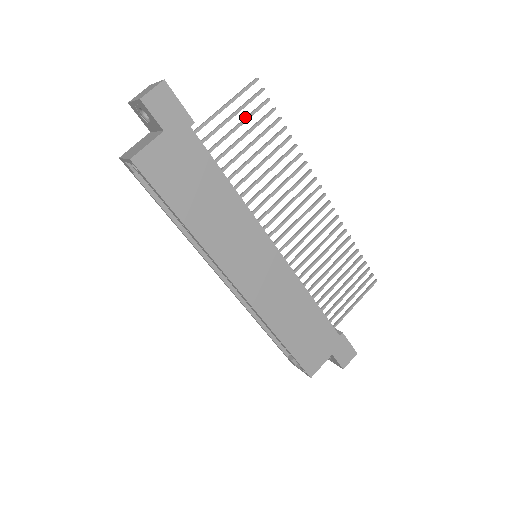
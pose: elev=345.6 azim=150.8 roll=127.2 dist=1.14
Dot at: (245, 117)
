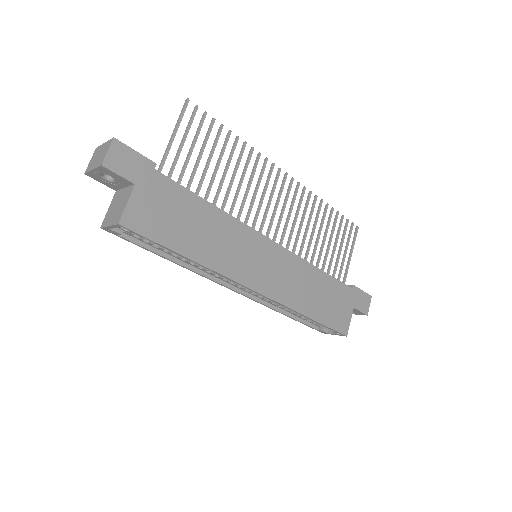
Dot at: occluded
